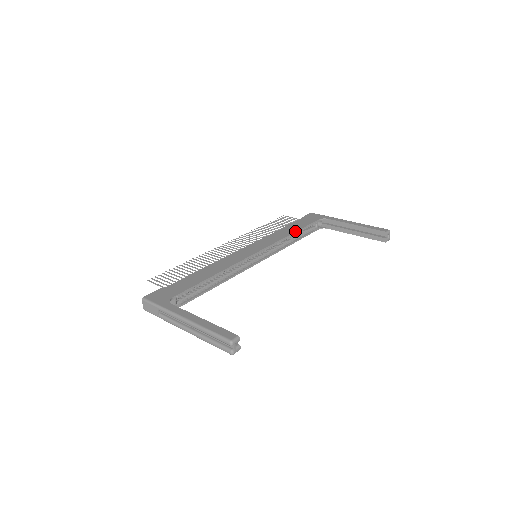
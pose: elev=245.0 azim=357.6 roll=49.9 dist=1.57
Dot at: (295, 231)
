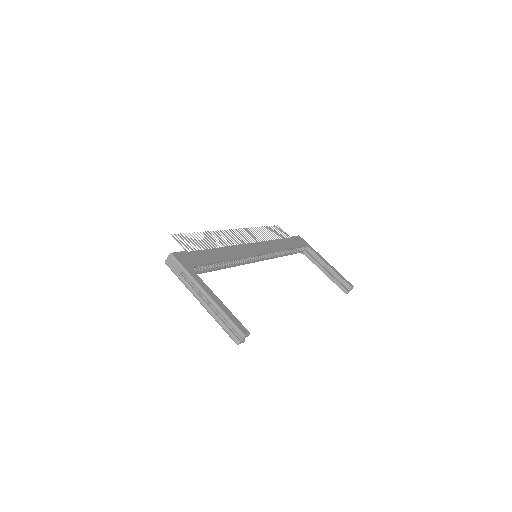
Dot at: (288, 248)
